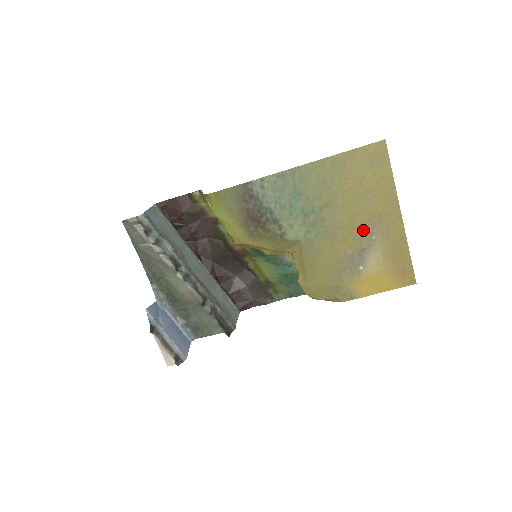
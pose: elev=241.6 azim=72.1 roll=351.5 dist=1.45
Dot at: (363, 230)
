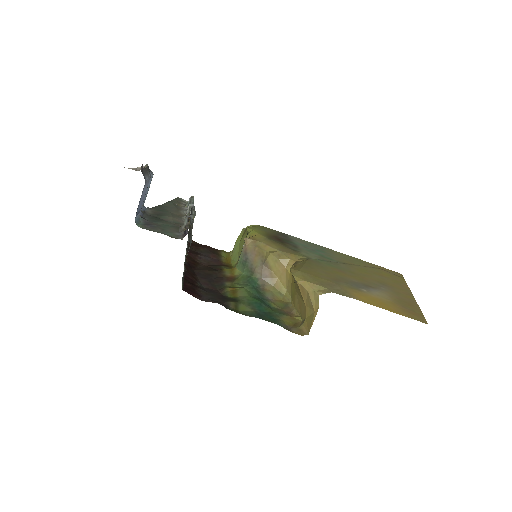
Dot at: (373, 282)
